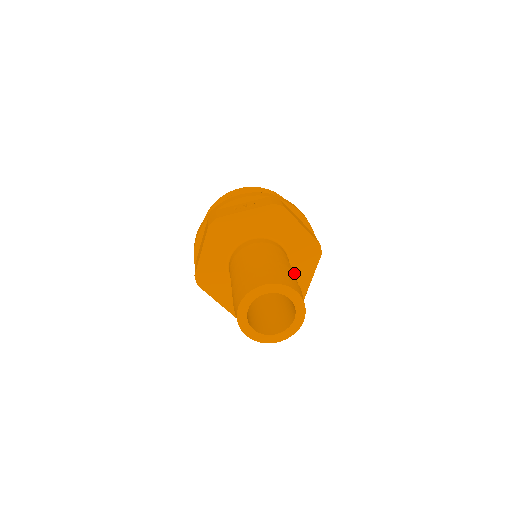
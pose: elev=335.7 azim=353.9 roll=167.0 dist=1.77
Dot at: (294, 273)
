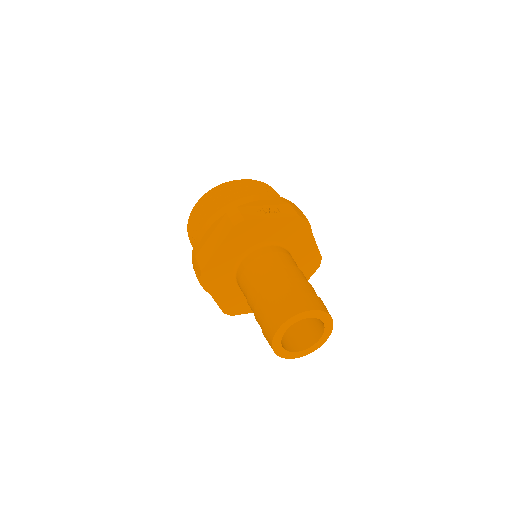
Dot at: occluded
